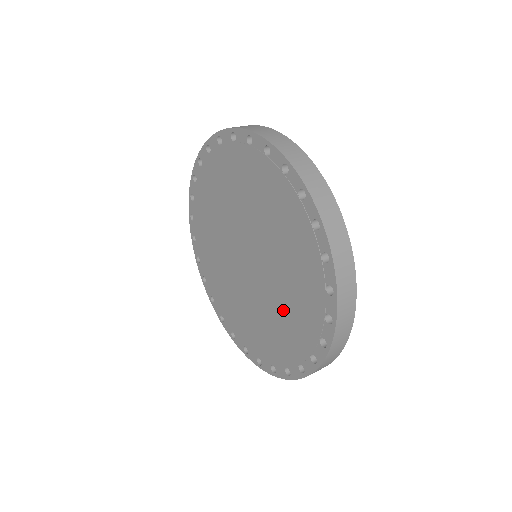
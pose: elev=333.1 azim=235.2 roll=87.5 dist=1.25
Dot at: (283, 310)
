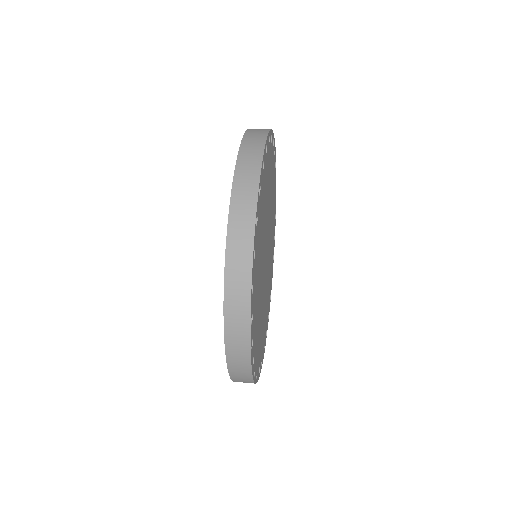
Dot at: occluded
